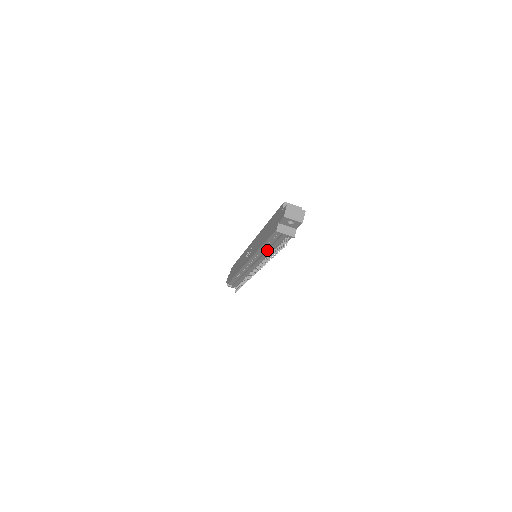
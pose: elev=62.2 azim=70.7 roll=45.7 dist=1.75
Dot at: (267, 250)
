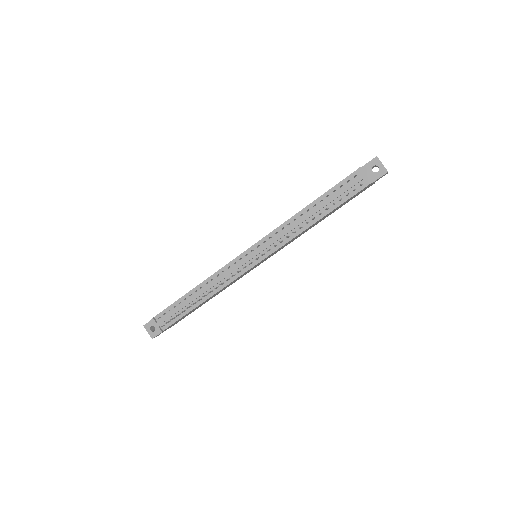
Dot at: (312, 210)
